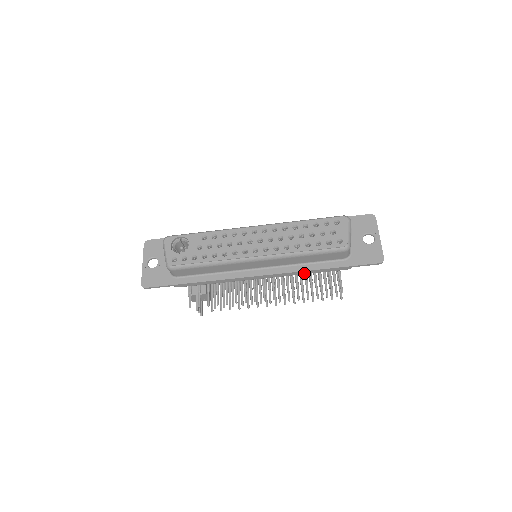
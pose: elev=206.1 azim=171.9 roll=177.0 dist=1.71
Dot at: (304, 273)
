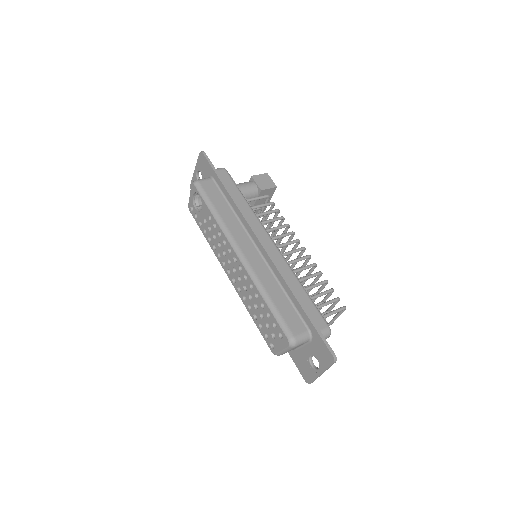
Dot at: occluded
